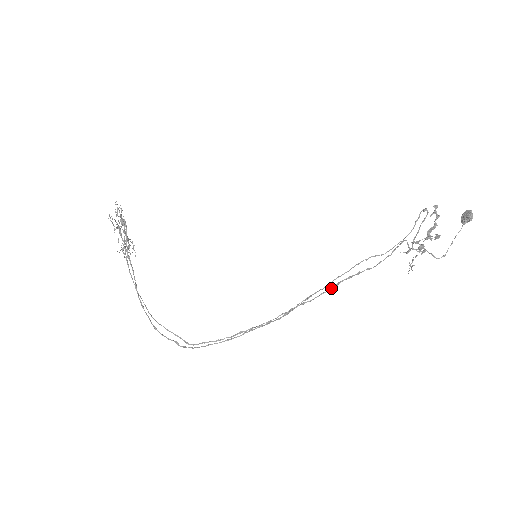
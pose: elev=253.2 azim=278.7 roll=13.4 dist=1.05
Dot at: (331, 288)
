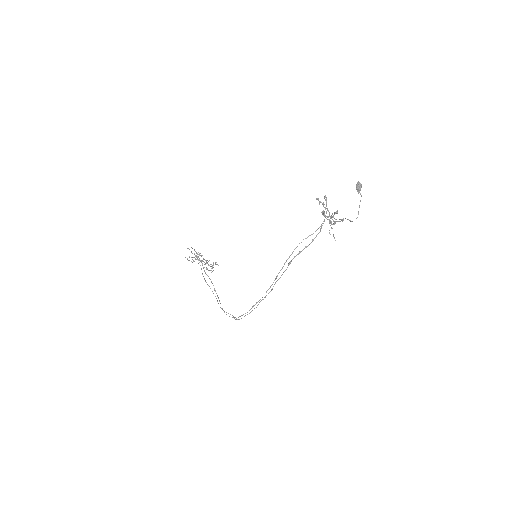
Dot at: (287, 267)
